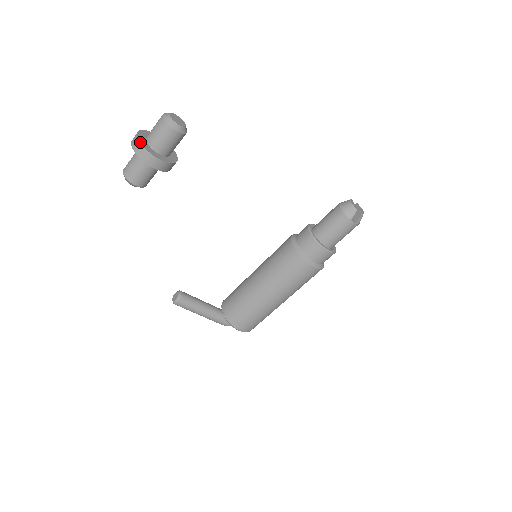
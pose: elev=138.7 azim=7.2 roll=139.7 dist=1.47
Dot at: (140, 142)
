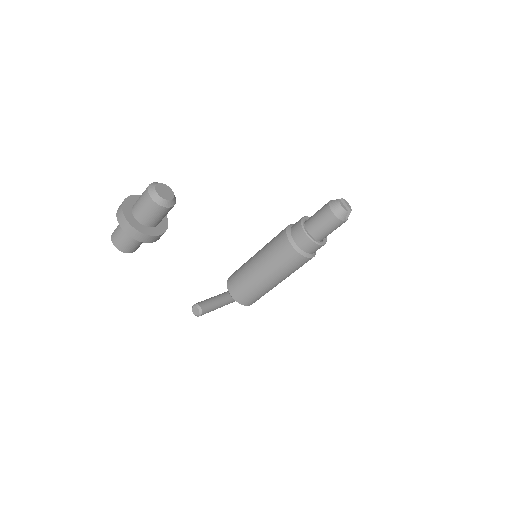
Dot at: (136, 230)
